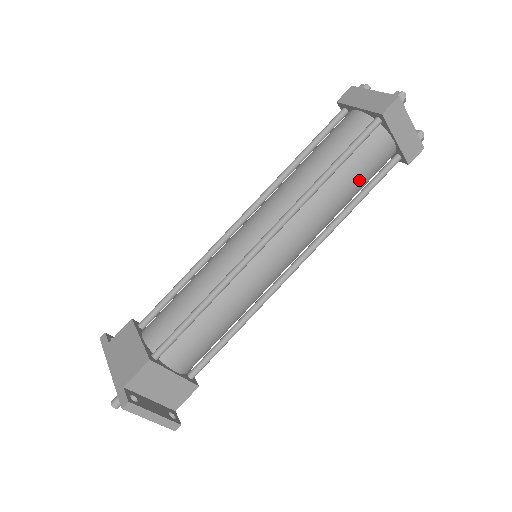
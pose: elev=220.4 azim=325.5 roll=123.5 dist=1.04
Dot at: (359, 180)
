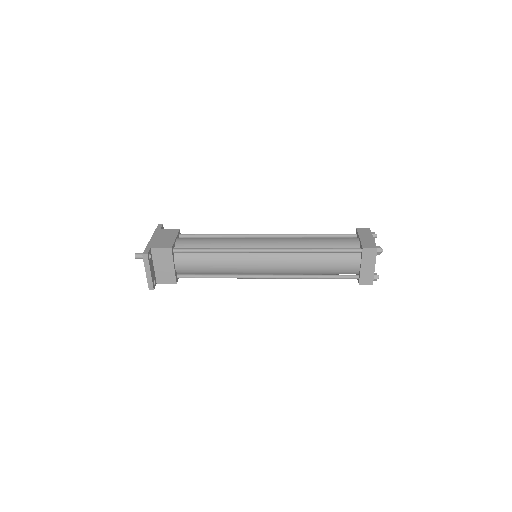
Dot at: (329, 267)
